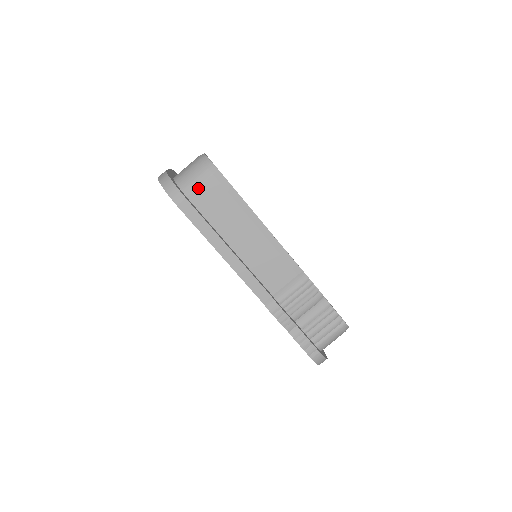
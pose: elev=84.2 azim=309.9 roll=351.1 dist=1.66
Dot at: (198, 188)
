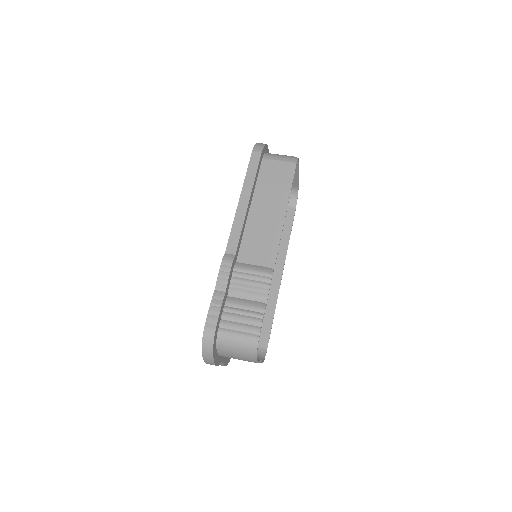
Dot at: (274, 161)
